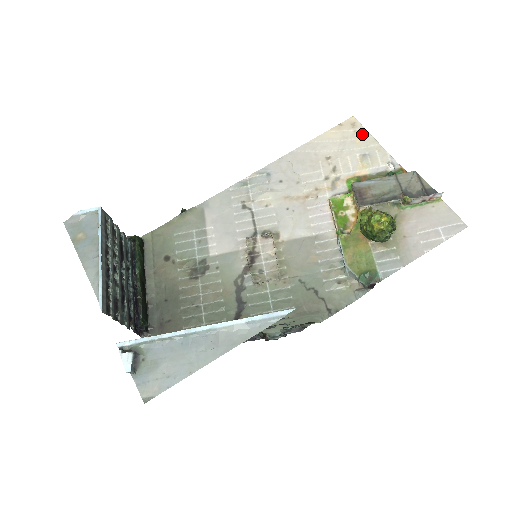
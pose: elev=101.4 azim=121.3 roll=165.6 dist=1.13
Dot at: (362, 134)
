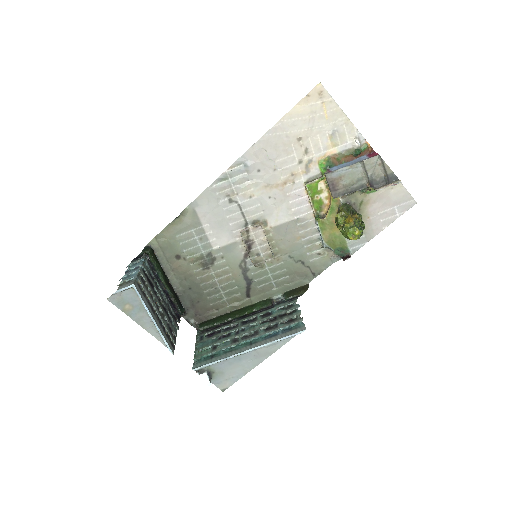
Dot at: (330, 106)
